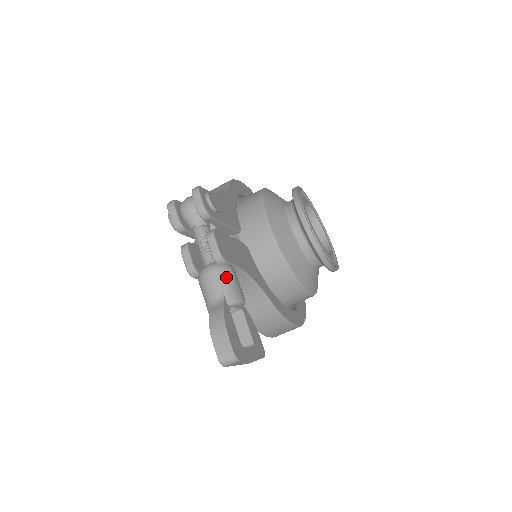
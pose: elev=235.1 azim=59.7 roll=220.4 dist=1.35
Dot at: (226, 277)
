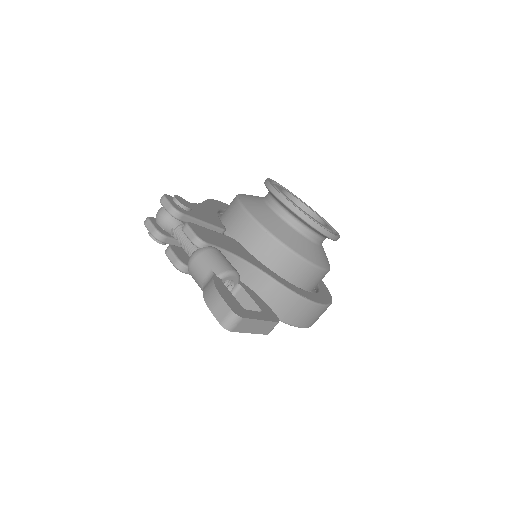
Dot at: (210, 256)
